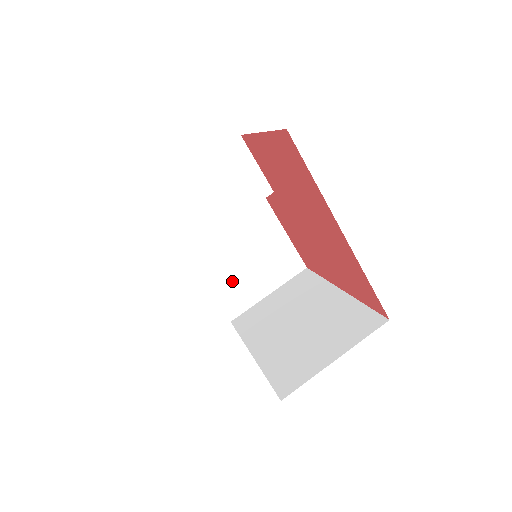
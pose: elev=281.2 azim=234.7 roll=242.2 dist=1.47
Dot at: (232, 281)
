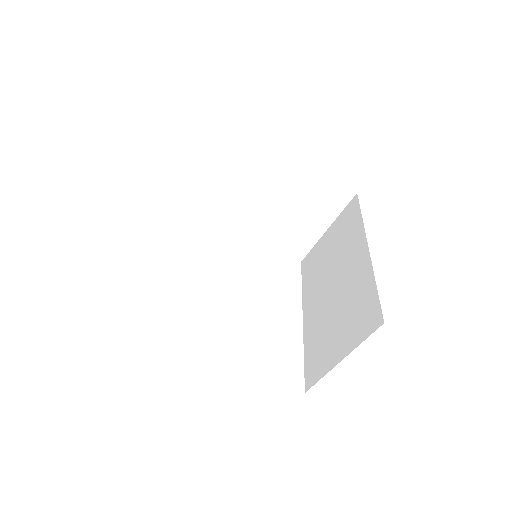
Dot at: (283, 232)
